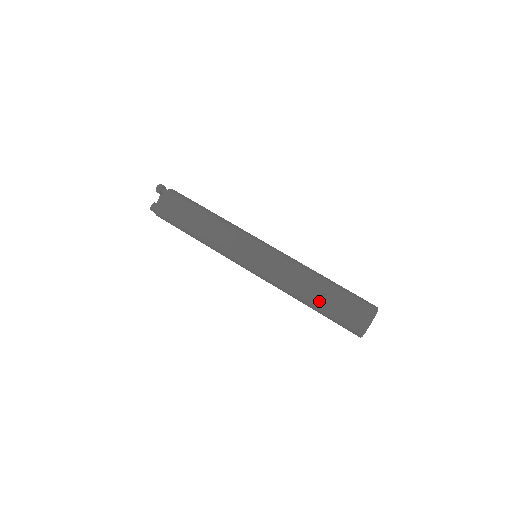
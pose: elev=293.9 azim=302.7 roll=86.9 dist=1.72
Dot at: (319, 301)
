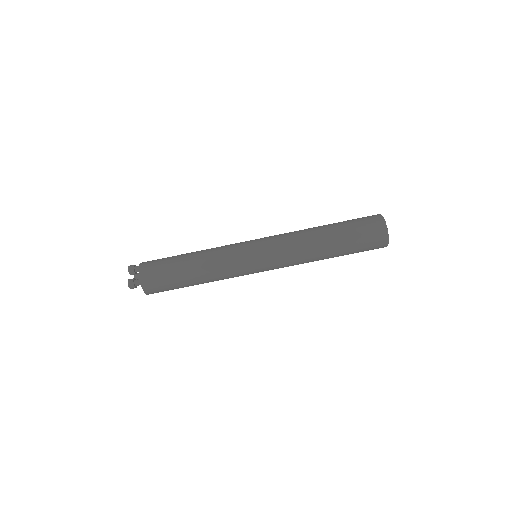
Dot at: occluded
